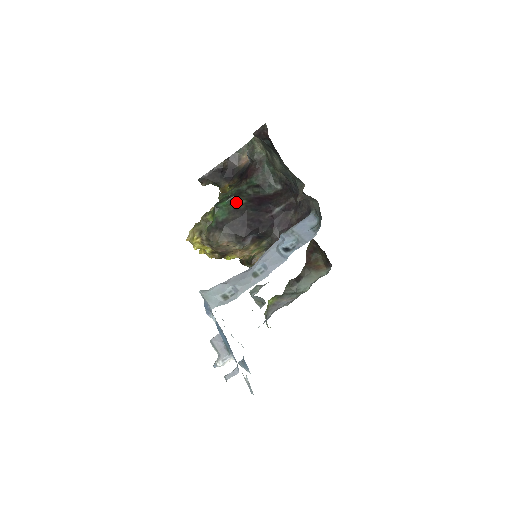
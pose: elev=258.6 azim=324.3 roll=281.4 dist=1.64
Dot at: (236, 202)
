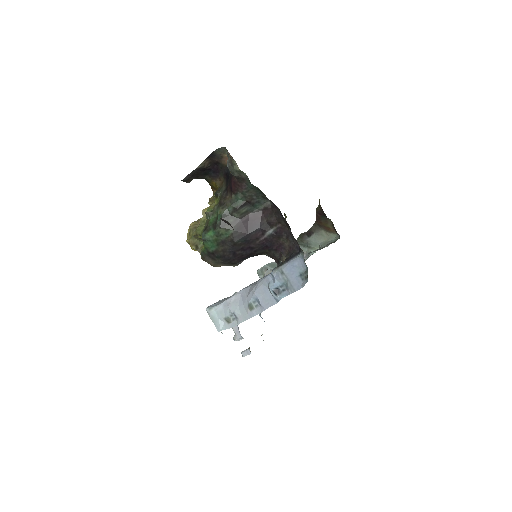
Dot at: (223, 233)
